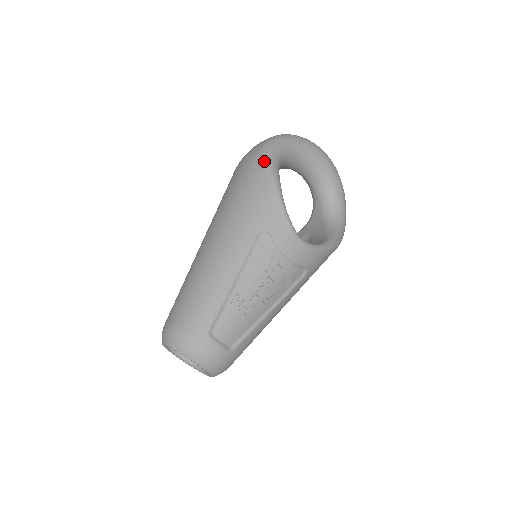
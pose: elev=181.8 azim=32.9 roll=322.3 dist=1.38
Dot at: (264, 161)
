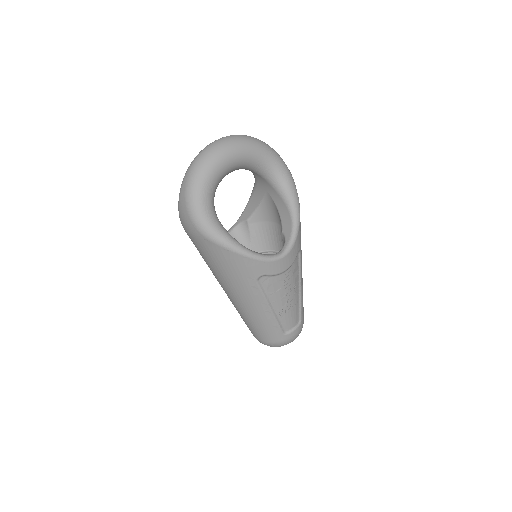
Dot at: (209, 239)
